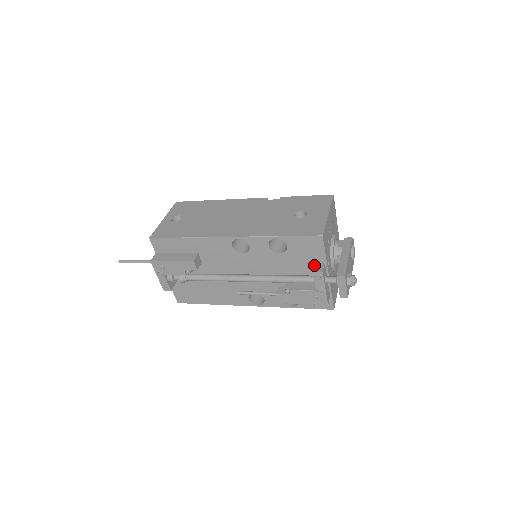
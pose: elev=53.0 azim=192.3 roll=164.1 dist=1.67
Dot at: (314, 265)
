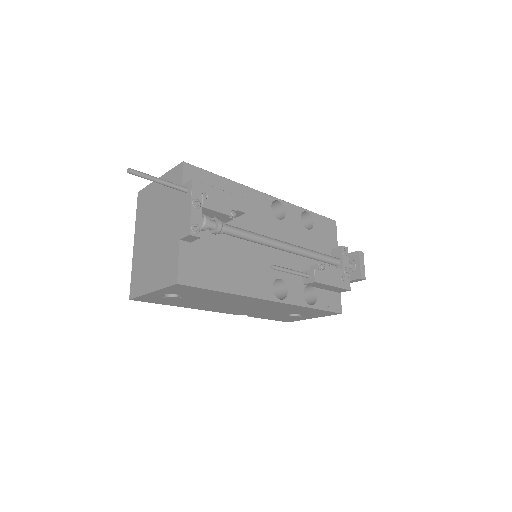
Dot at: occluded
